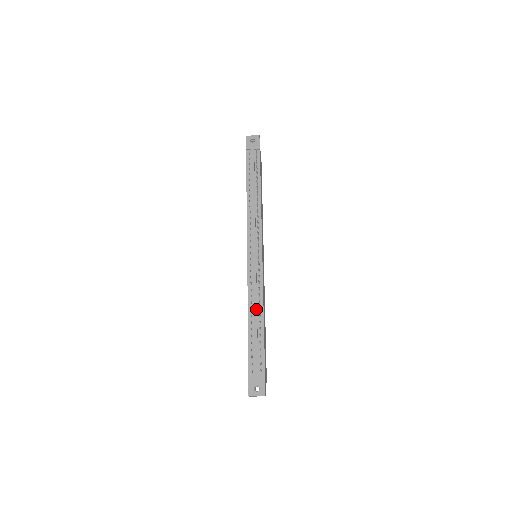
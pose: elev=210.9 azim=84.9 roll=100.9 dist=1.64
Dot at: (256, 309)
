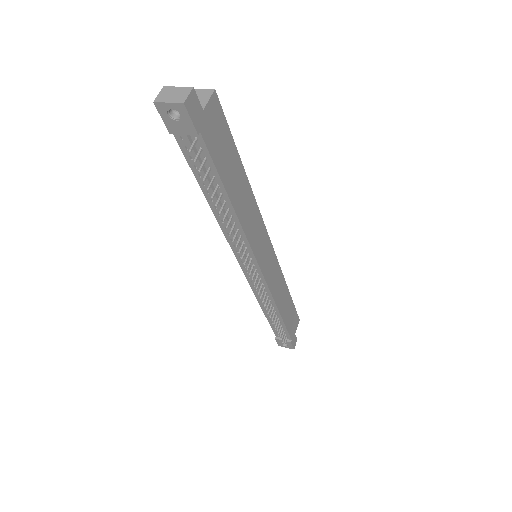
Dot at: occluded
